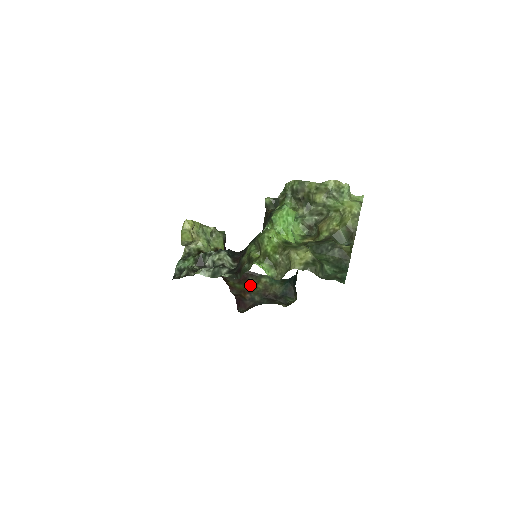
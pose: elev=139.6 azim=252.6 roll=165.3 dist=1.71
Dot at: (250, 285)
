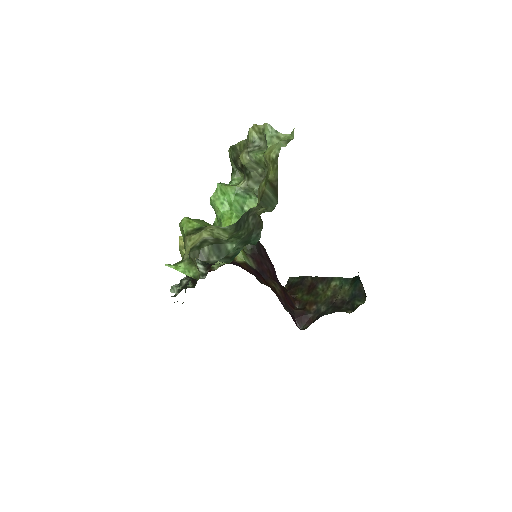
Dot at: (318, 294)
